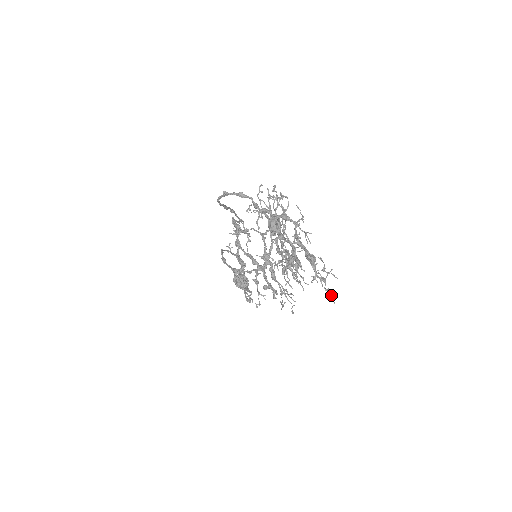
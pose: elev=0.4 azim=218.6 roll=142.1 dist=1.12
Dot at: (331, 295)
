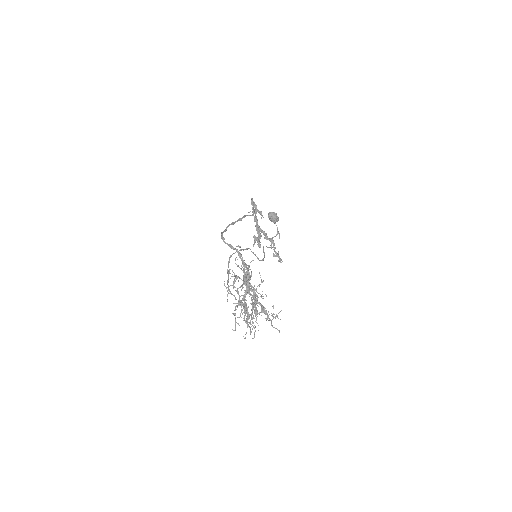
Dot at: (277, 329)
